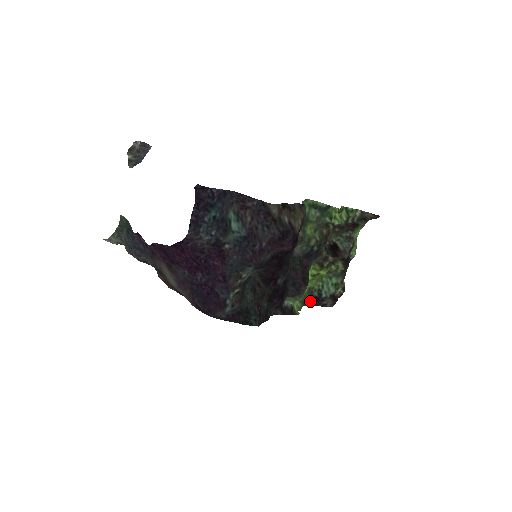
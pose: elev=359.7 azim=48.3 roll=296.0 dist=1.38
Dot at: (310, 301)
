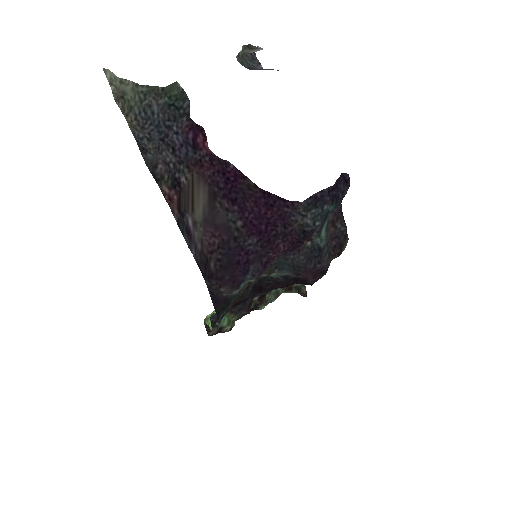
Dot at: occluded
